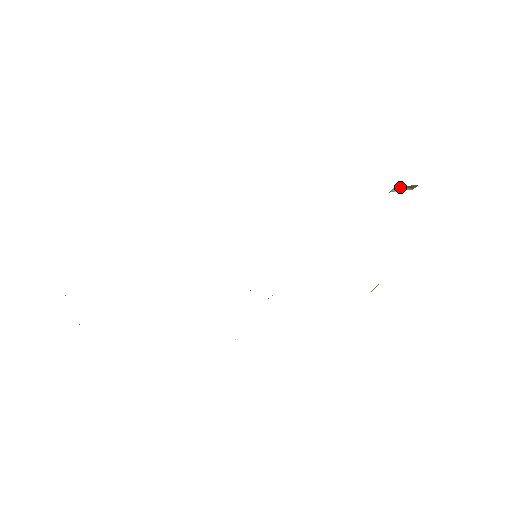
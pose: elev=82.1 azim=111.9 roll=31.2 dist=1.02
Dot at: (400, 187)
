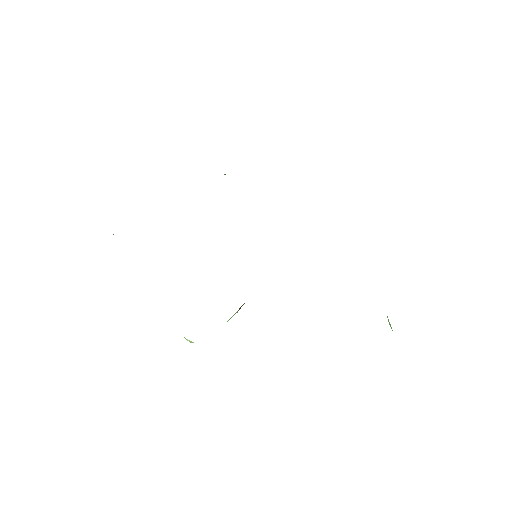
Dot at: occluded
